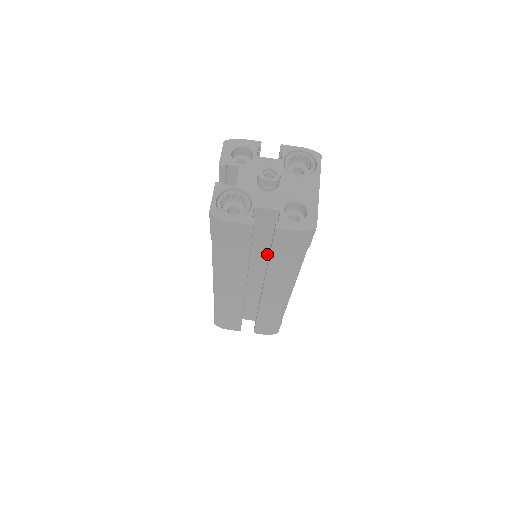
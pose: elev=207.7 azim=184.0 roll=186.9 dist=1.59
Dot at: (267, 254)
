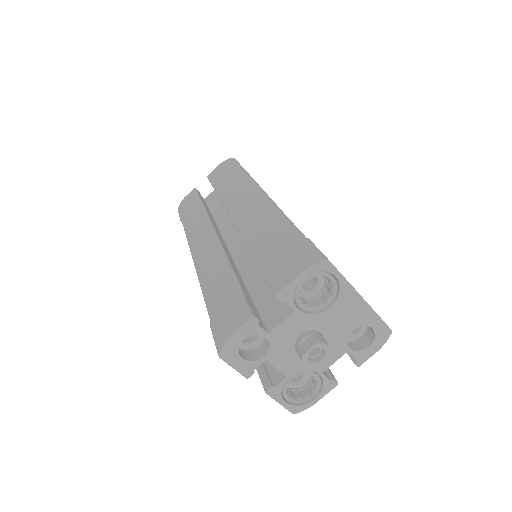
Dot at: occluded
